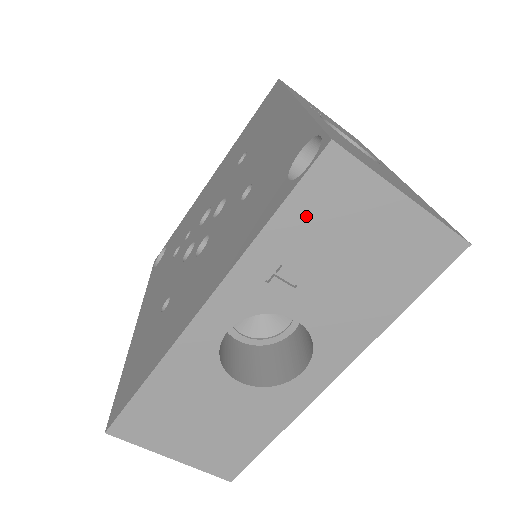
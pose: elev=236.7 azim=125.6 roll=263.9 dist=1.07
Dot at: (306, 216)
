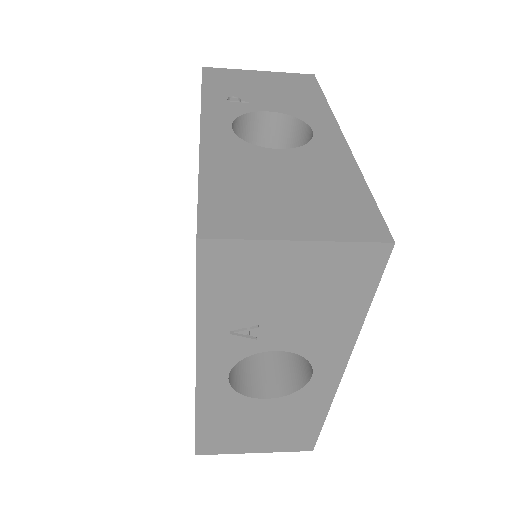
Dot at: occluded
